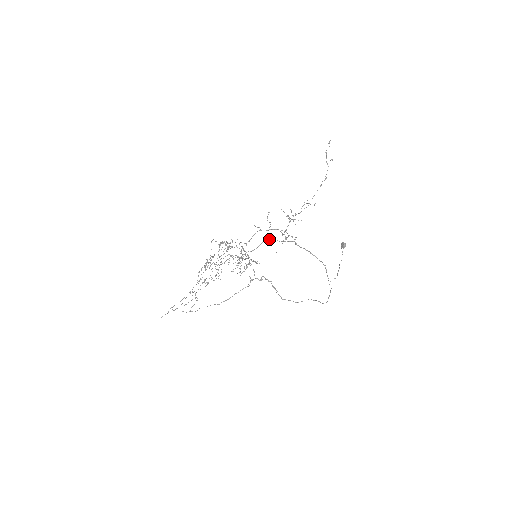
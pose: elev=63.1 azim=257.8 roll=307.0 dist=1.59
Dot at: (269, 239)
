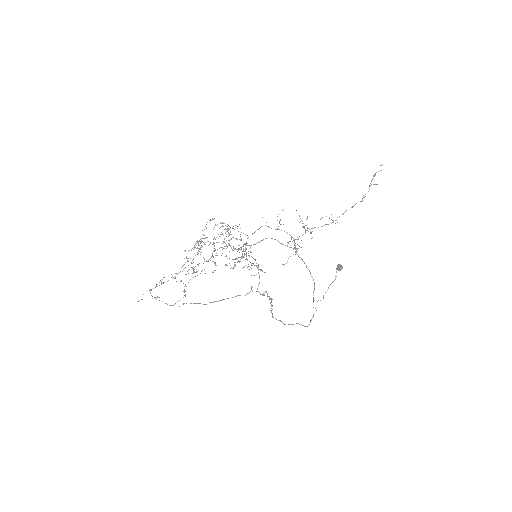
Dot at: (271, 238)
